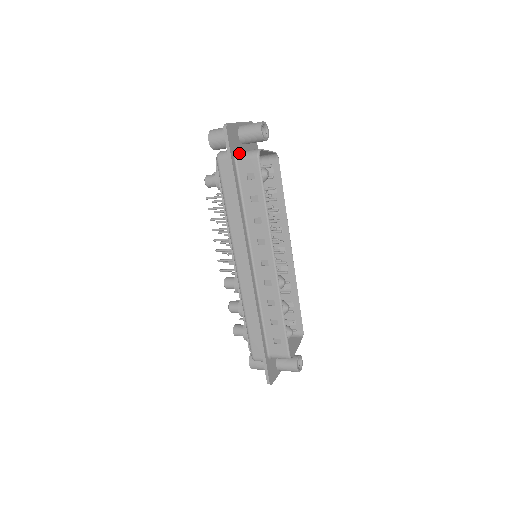
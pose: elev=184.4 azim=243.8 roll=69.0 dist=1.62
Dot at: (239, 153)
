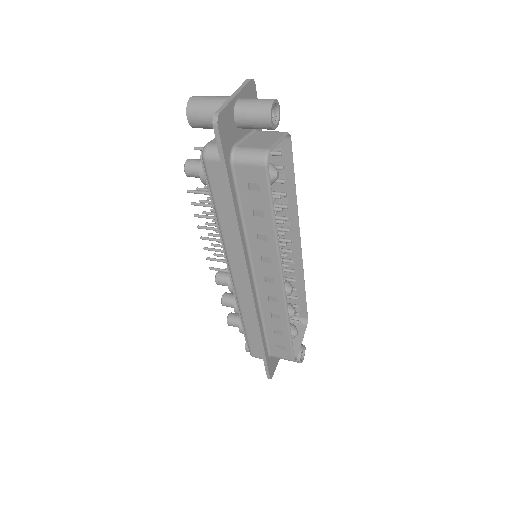
Dot at: (236, 152)
